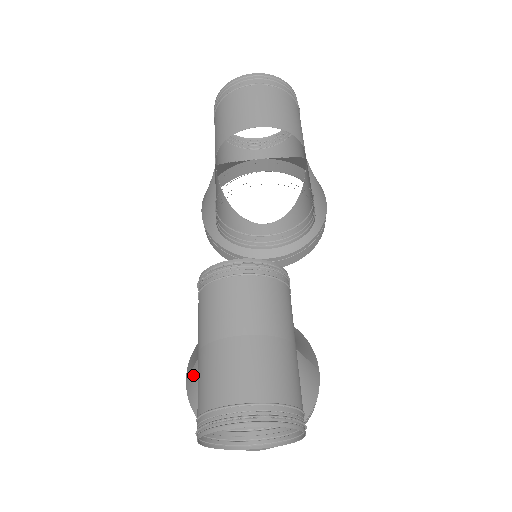
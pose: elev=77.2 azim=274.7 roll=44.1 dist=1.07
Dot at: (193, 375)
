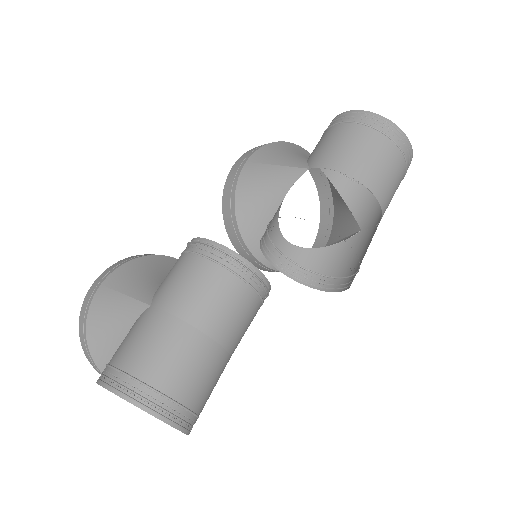
Dot at: (122, 301)
